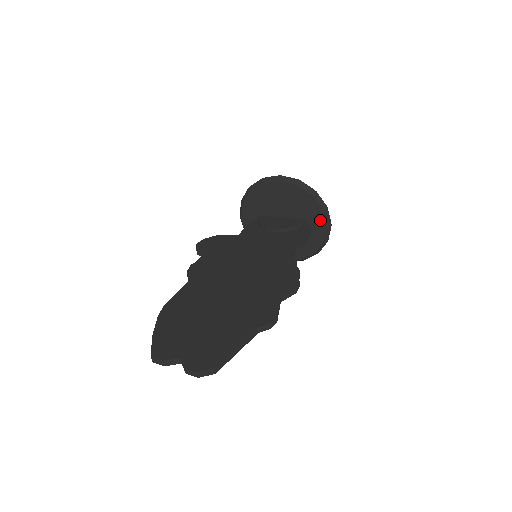
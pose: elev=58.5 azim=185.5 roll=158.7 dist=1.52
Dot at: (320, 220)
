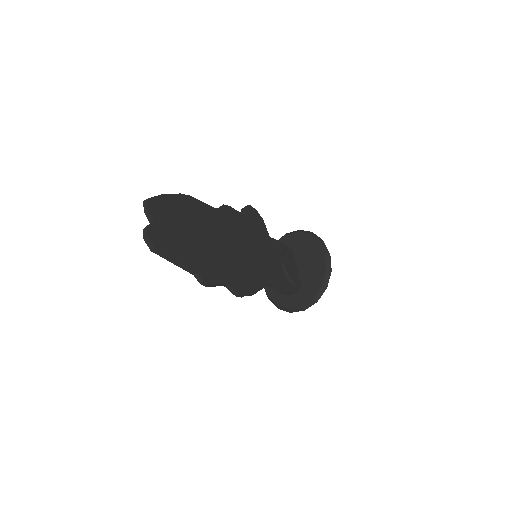
Dot at: (305, 299)
